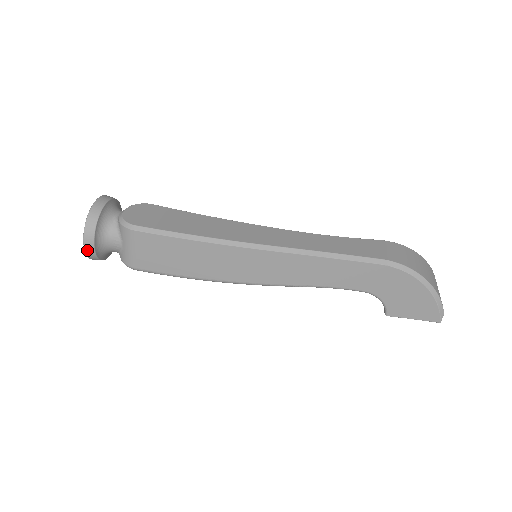
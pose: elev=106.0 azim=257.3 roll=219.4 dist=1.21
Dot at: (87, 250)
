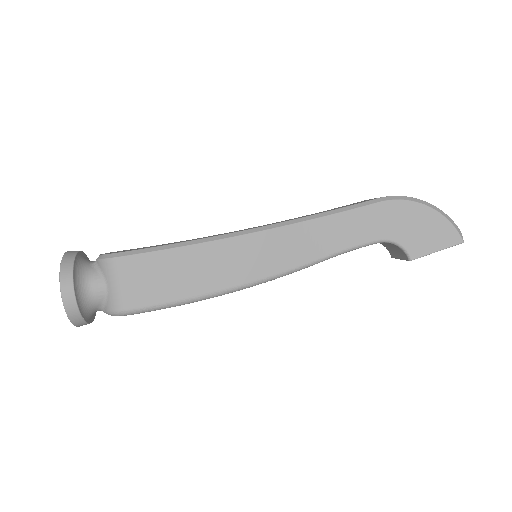
Dot at: (66, 301)
